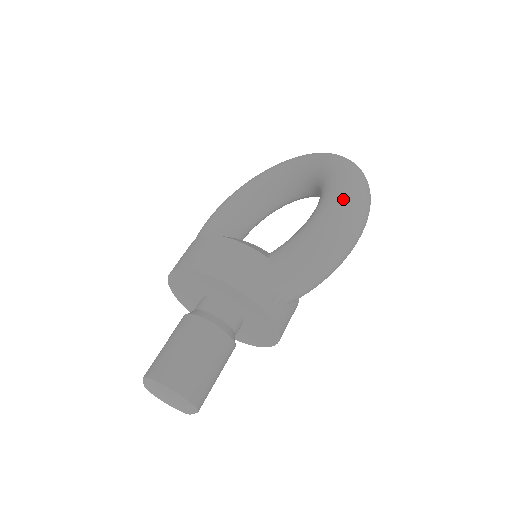
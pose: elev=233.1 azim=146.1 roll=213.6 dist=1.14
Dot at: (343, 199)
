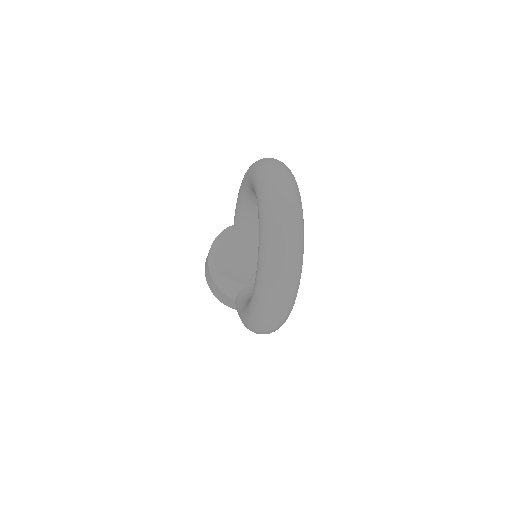
Dot at: (251, 323)
